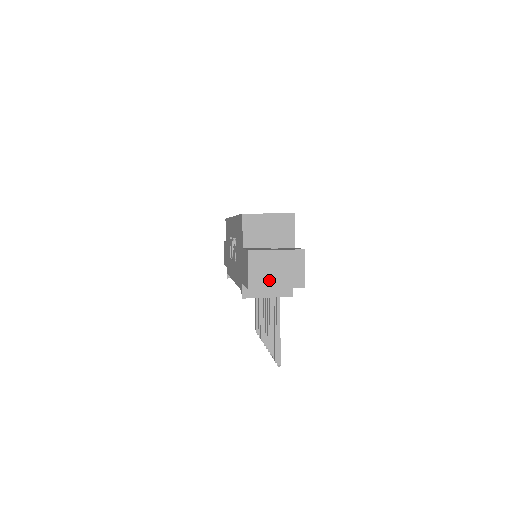
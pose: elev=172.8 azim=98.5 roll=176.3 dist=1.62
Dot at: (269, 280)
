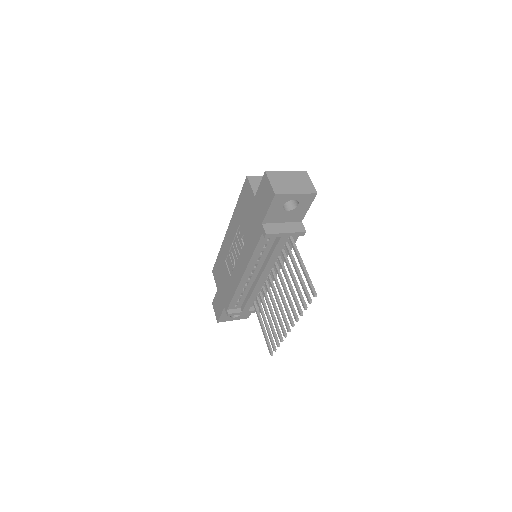
Dot at: (288, 188)
